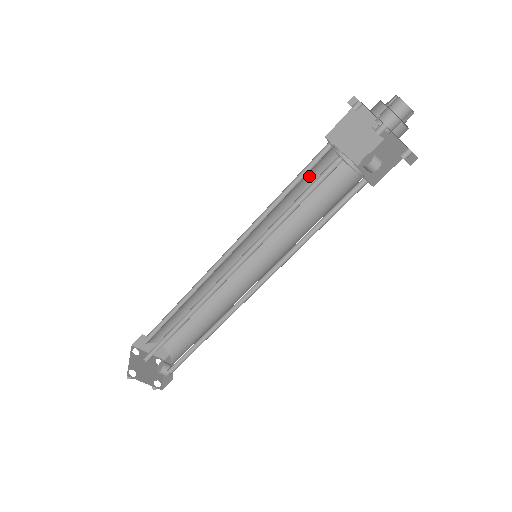
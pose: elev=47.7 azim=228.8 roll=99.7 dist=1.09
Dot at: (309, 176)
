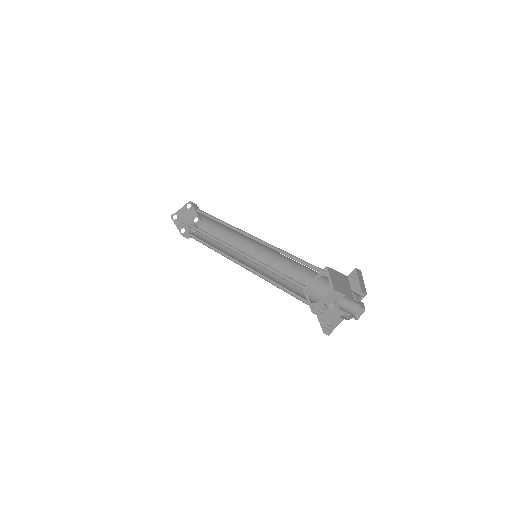
Dot at: occluded
